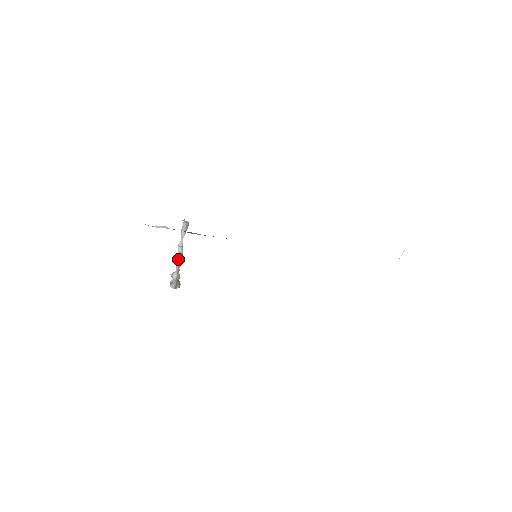
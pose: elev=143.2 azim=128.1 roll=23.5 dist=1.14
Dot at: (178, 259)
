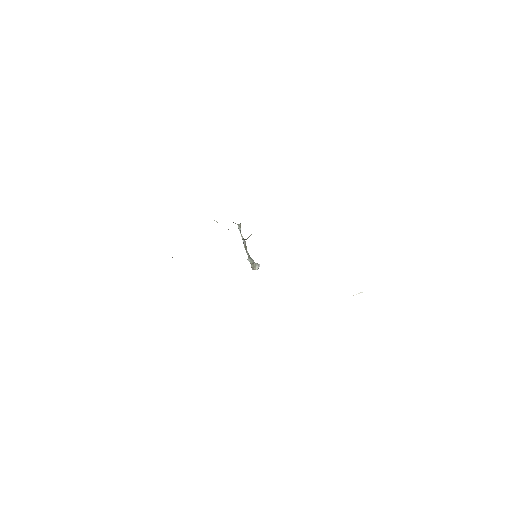
Dot at: (245, 248)
